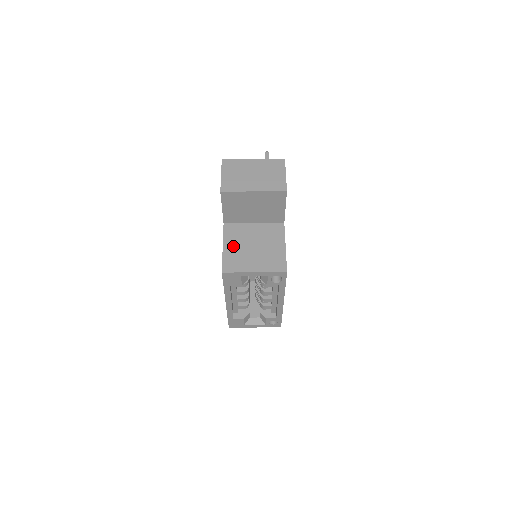
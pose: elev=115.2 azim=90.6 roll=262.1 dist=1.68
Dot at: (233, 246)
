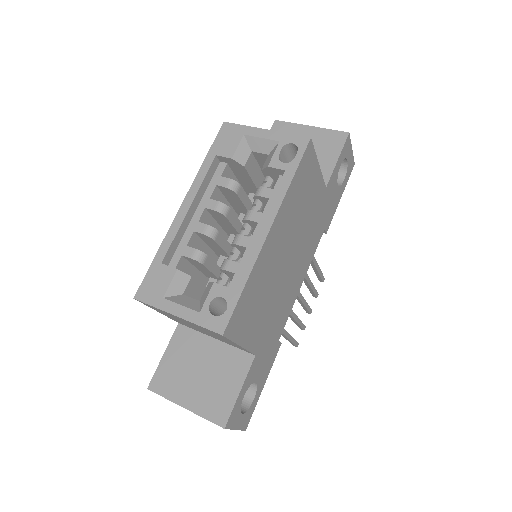
Dot at: occluded
